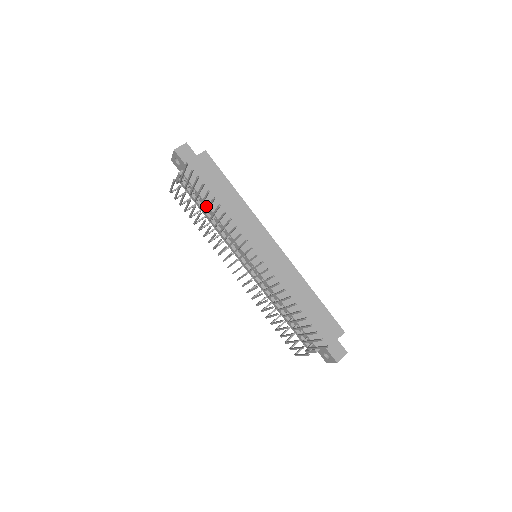
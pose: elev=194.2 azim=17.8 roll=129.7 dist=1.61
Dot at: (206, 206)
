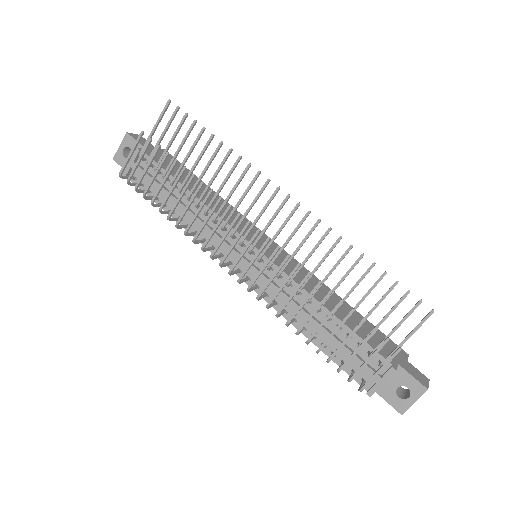
Dot at: (178, 188)
